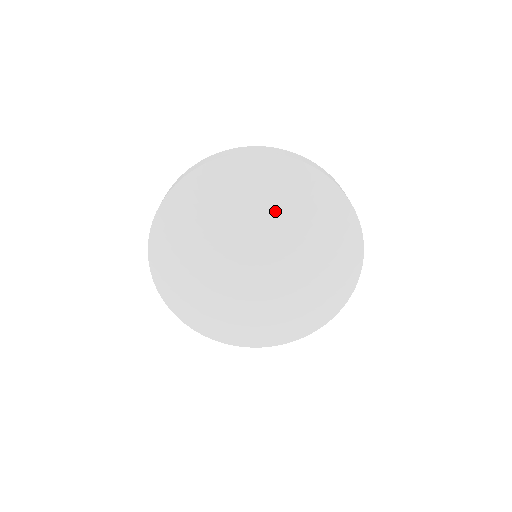
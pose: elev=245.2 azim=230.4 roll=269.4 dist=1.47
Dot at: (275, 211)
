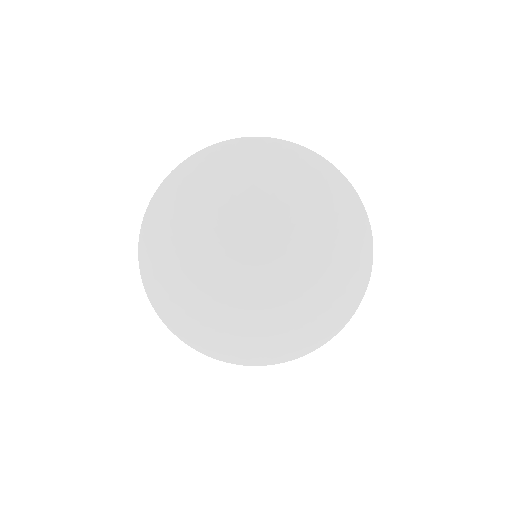
Dot at: (311, 224)
